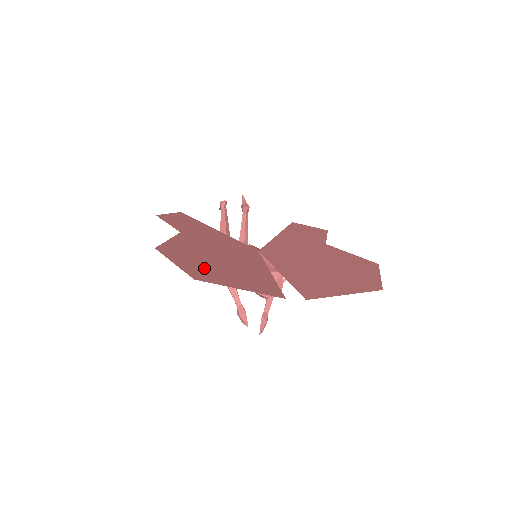
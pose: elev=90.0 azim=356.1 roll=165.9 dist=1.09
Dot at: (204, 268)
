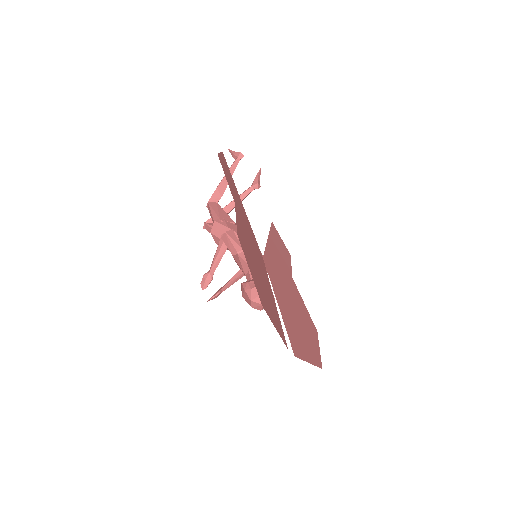
Dot at: (260, 285)
